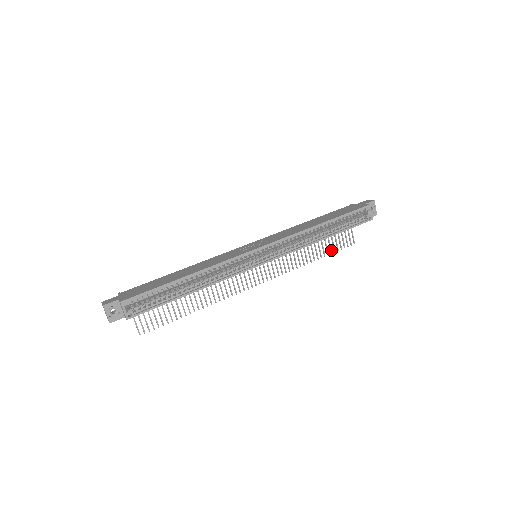
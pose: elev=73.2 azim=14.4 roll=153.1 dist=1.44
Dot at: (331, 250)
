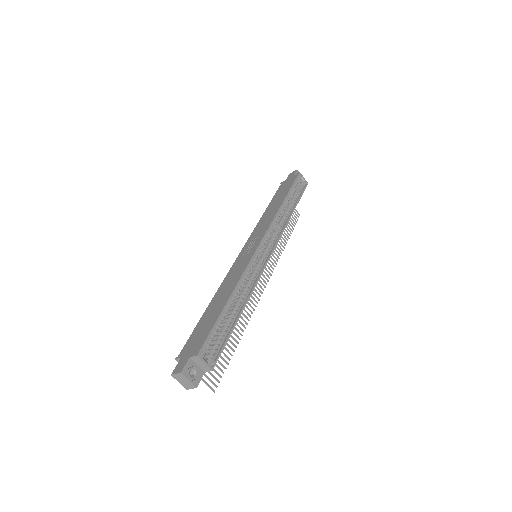
Dot at: occluded
